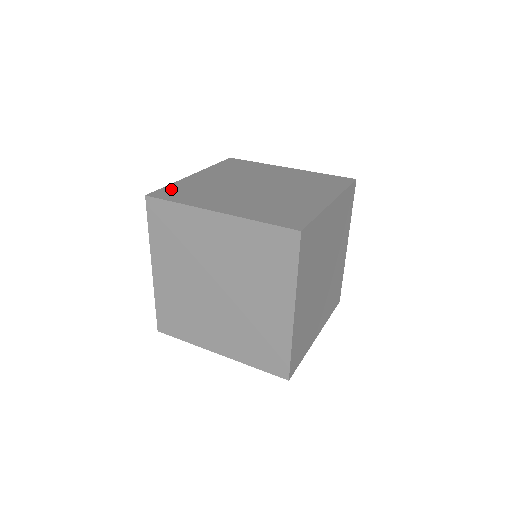
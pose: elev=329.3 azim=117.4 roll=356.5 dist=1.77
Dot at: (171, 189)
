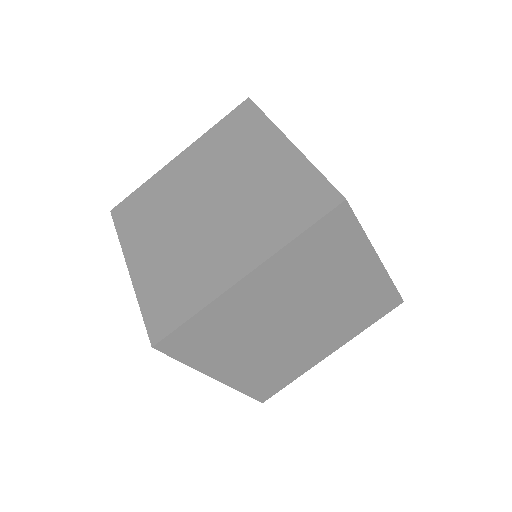
Dot at: occluded
